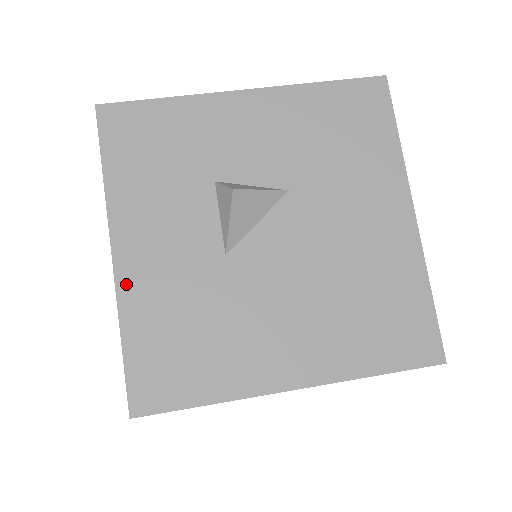
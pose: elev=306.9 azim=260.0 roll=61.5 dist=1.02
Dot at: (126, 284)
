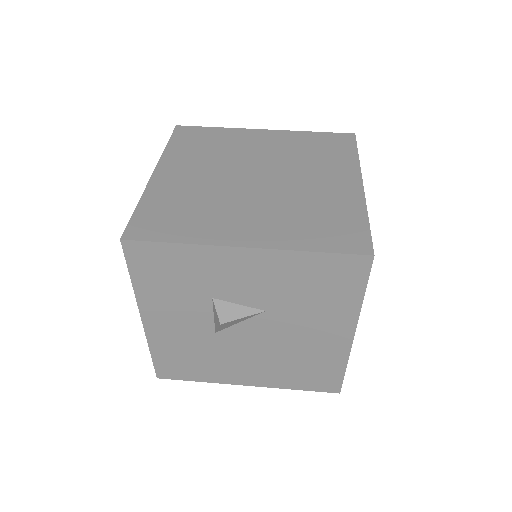
Dot at: (152, 334)
